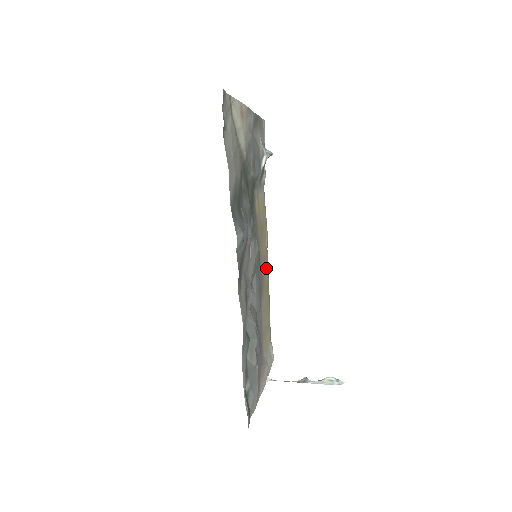
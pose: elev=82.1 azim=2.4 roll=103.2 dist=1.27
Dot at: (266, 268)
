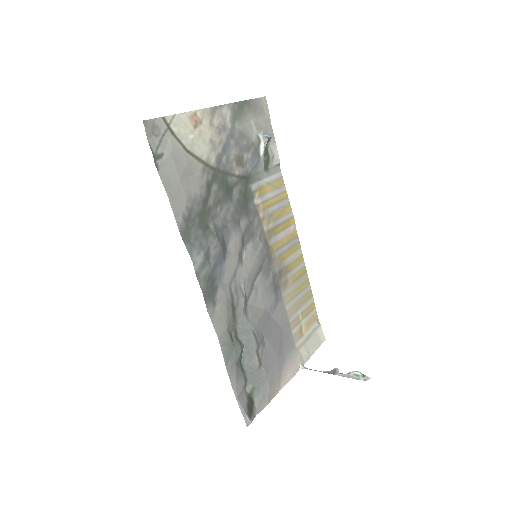
Dot at: (295, 254)
